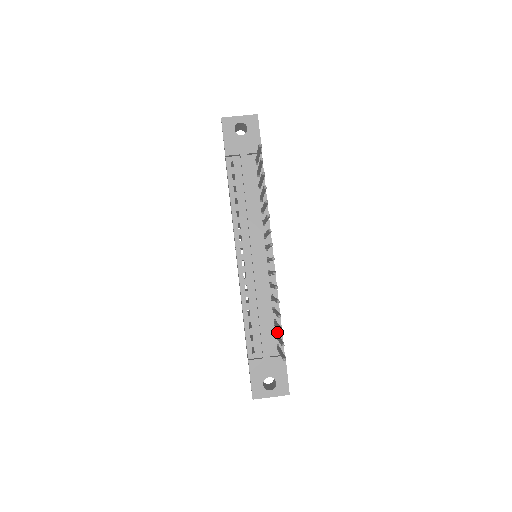
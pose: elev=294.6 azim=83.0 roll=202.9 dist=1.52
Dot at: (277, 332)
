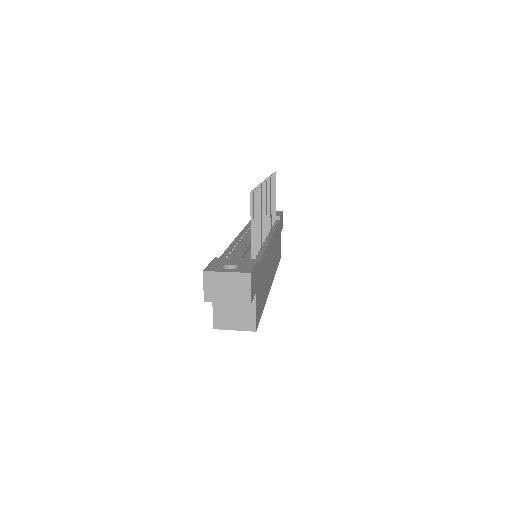
Dot at: (256, 258)
